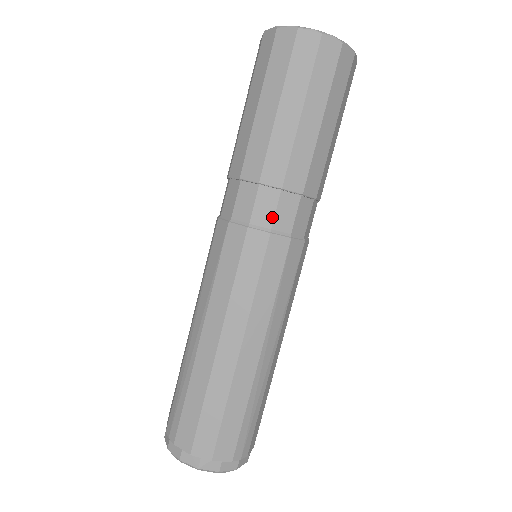
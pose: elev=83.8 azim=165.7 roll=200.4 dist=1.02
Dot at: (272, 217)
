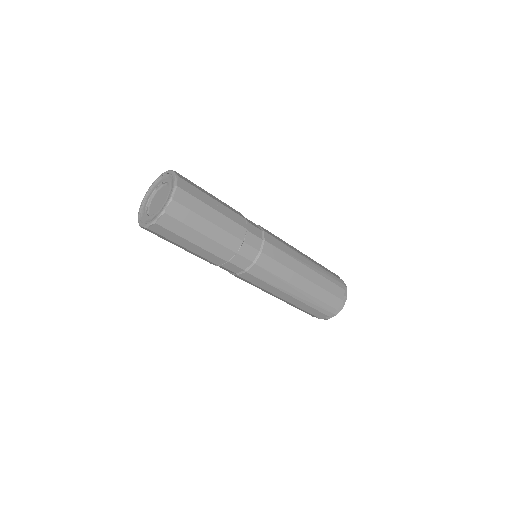
Dot at: (230, 271)
